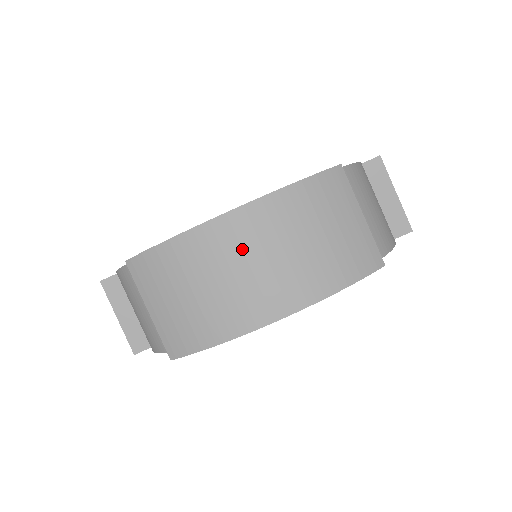
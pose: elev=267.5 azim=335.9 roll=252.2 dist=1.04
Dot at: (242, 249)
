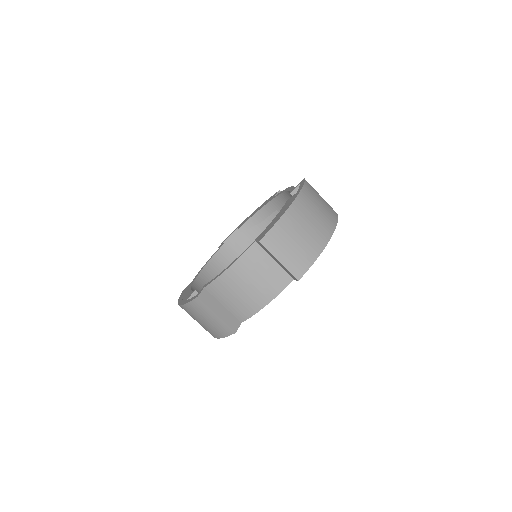
Dot at: (306, 213)
